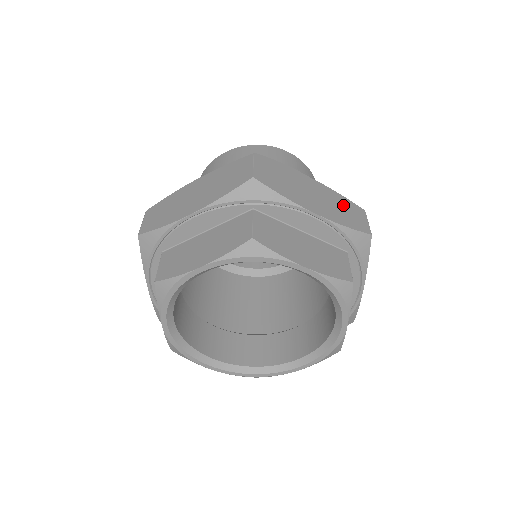
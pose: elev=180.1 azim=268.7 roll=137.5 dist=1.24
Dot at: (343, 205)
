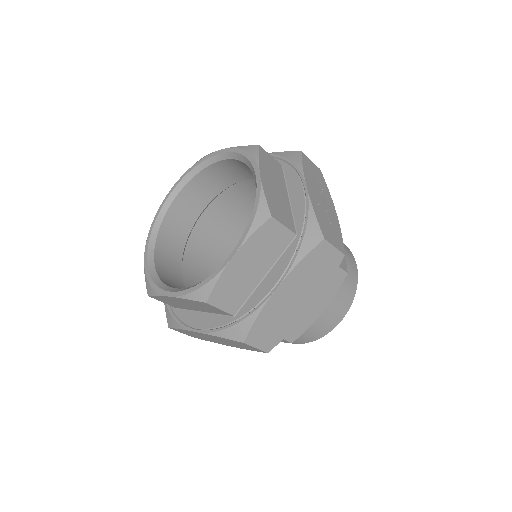
Dot at: occluded
